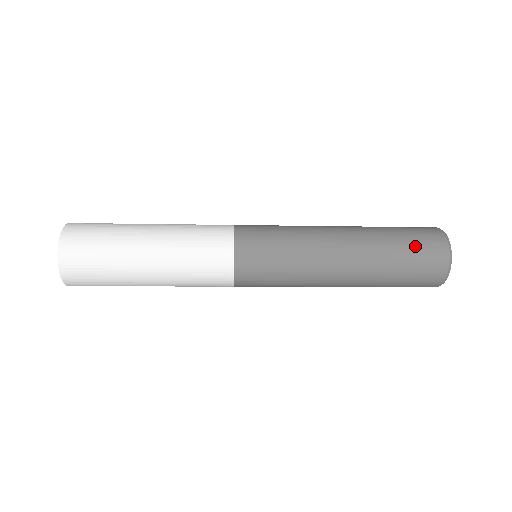
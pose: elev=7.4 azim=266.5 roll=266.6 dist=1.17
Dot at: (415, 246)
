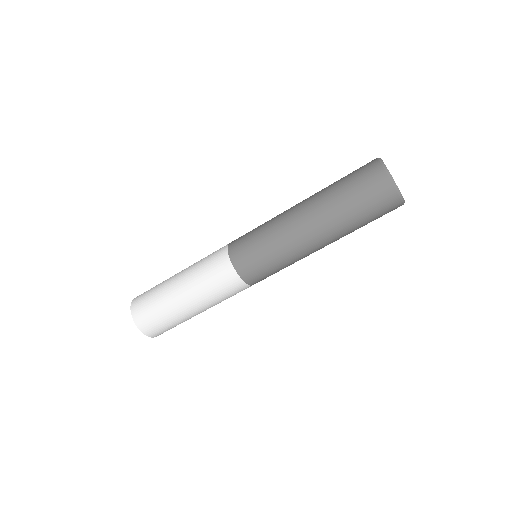
Dot at: occluded
